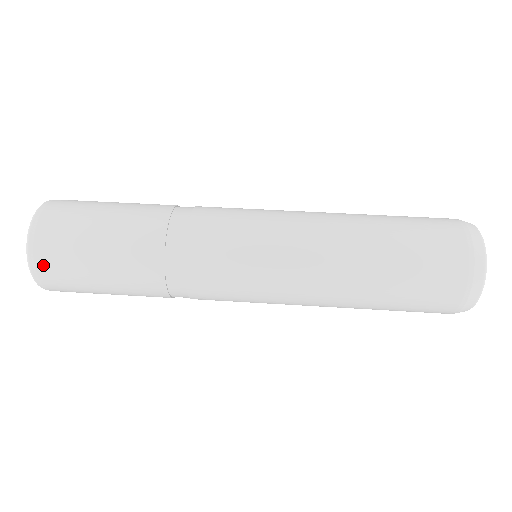
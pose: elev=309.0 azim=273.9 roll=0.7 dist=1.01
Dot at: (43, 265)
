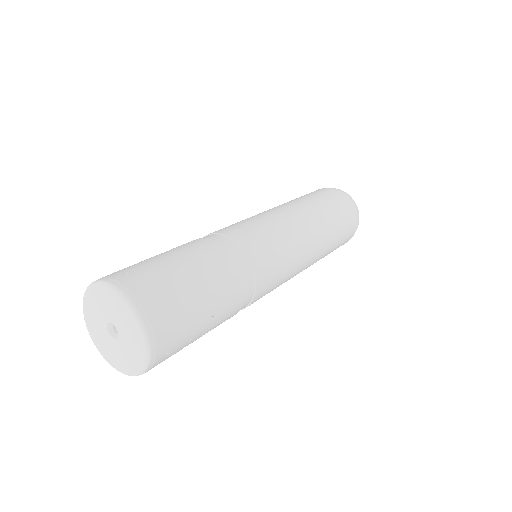
Dot at: (125, 278)
